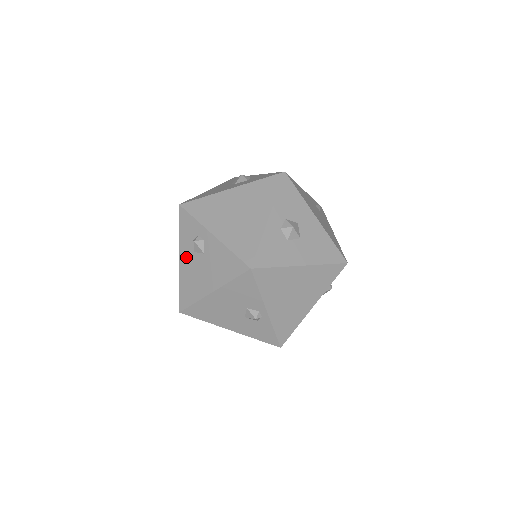
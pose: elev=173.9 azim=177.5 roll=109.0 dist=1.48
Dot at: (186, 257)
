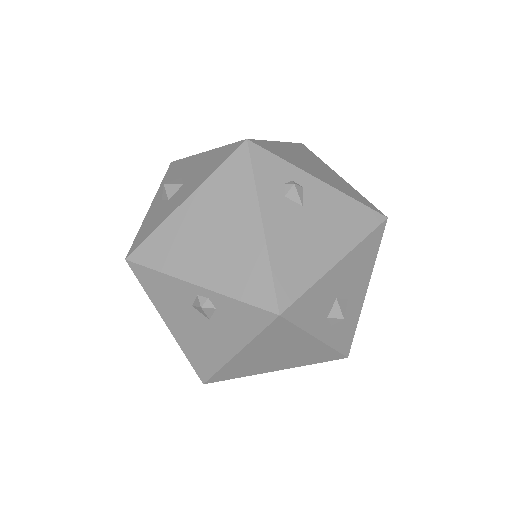
Dot at: occluded
